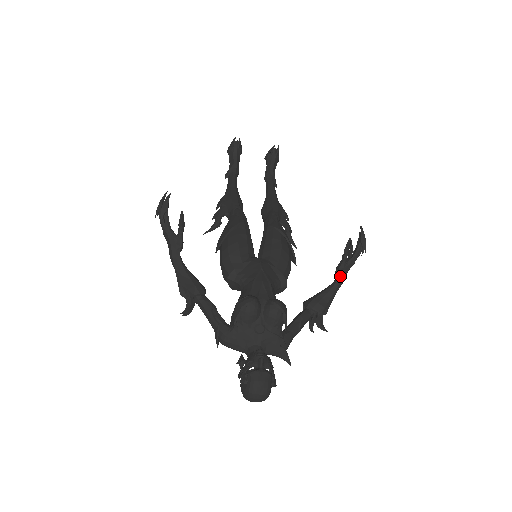
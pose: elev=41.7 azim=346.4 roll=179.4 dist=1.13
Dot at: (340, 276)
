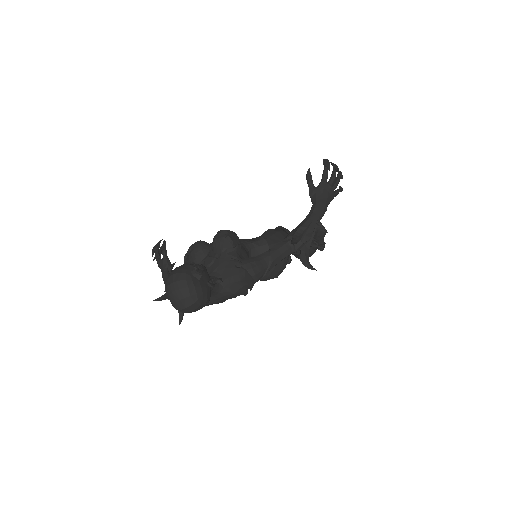
Dot at: (314, 201)
